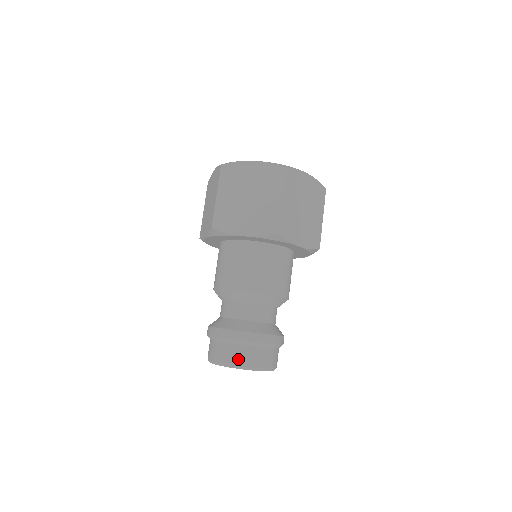
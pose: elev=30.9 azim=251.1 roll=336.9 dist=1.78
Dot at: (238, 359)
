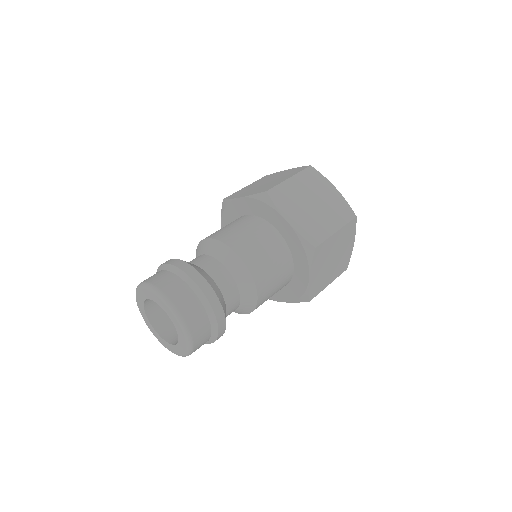
Dot at: (183, 304)
